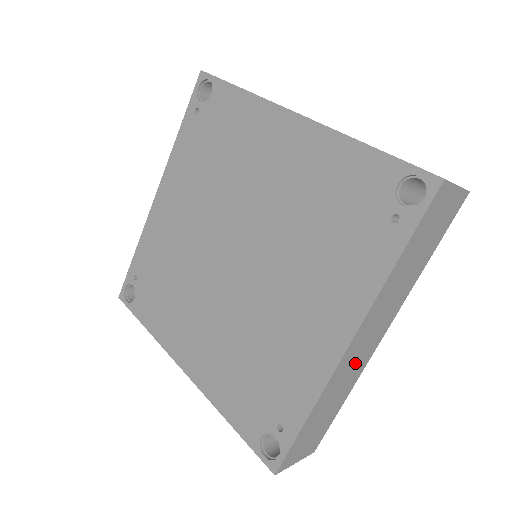
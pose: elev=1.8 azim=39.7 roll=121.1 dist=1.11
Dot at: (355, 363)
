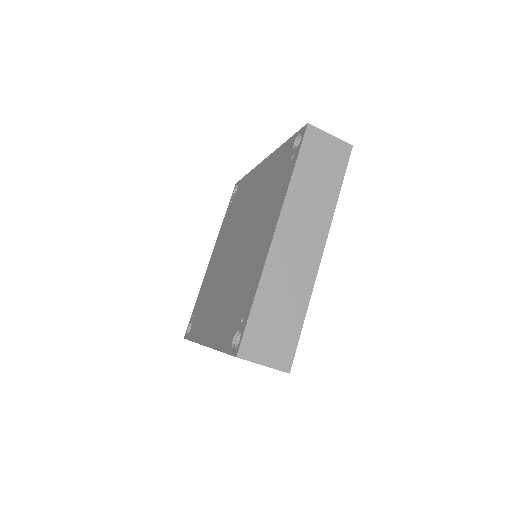
Dot at: (295, 264)
